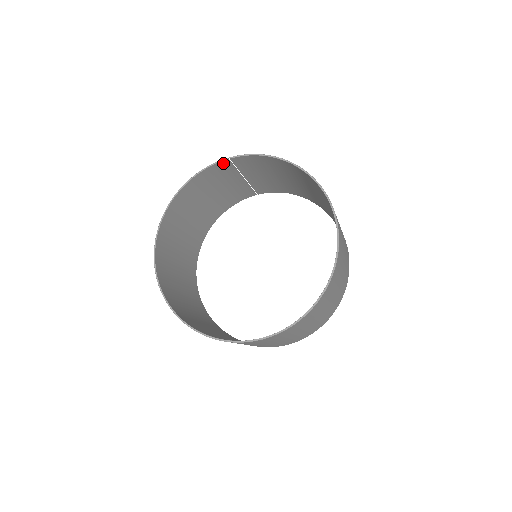
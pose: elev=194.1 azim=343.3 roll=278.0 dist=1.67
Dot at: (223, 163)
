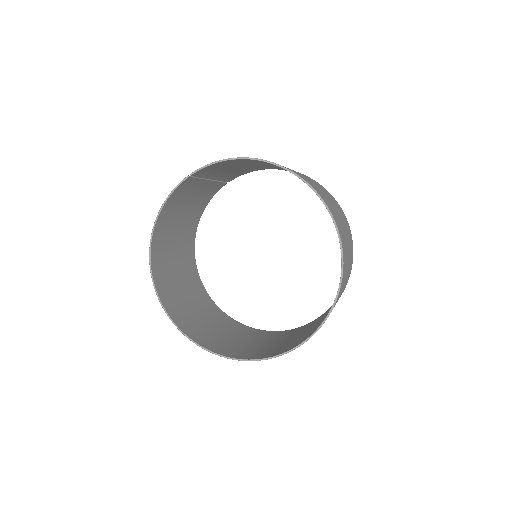
Dot at: (185, 182)
